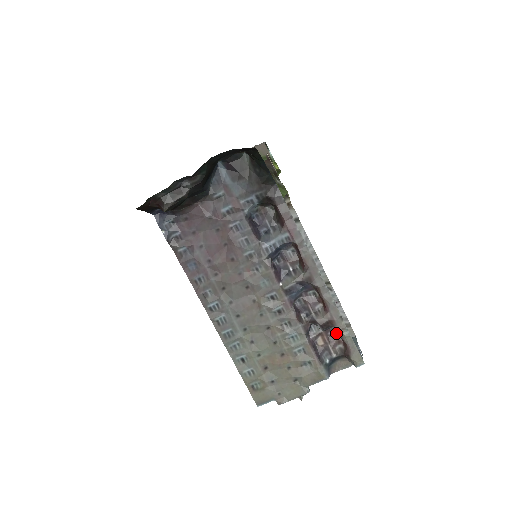
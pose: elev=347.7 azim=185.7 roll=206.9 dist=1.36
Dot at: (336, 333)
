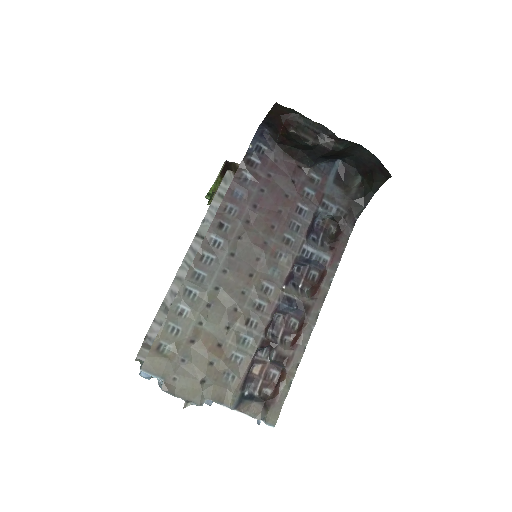
Dot at: (277, 376)
